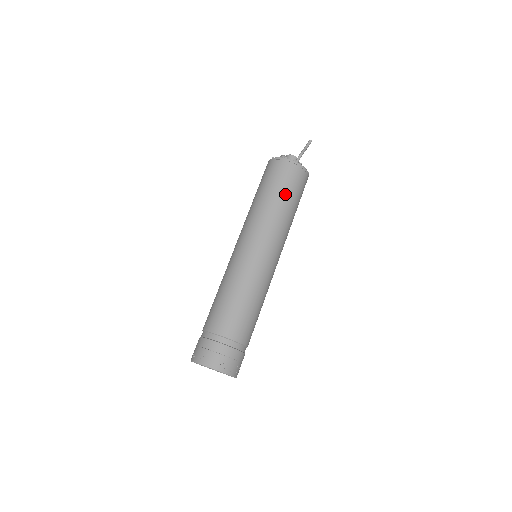
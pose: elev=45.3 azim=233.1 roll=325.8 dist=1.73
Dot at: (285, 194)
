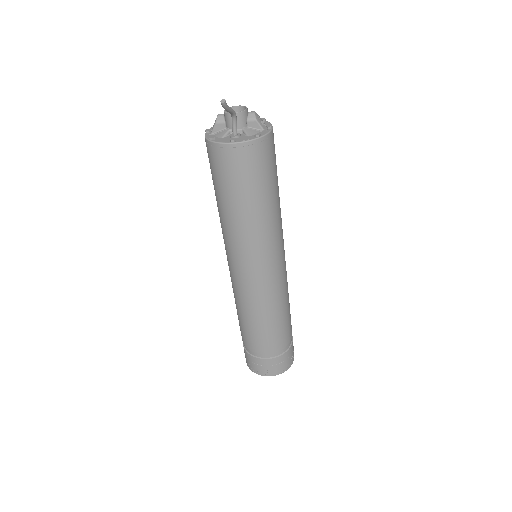
Dot at: (234, 197)
